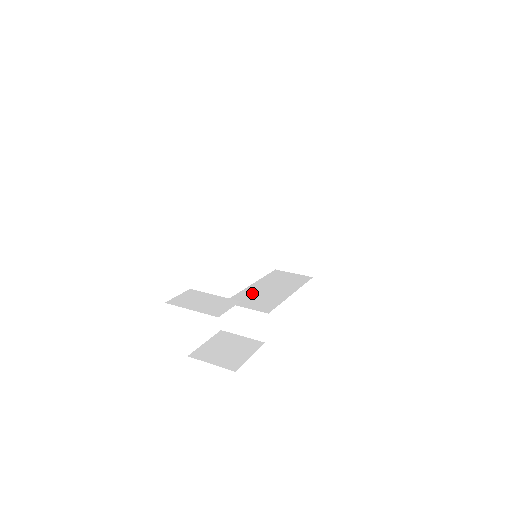
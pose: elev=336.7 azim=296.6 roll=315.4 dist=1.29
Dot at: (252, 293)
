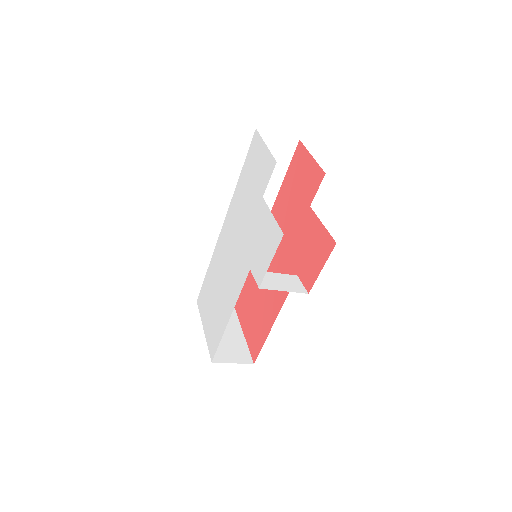
Dot at: occluded
